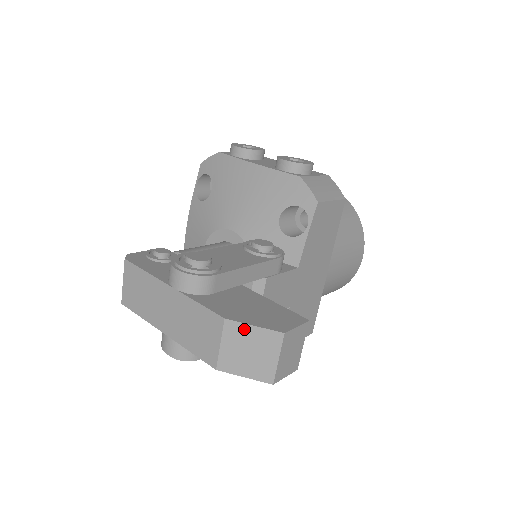
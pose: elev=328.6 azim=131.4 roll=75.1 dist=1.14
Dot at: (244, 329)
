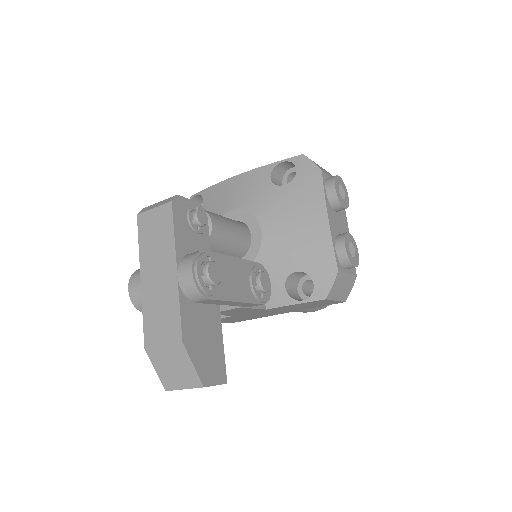
Dot at: (186, 358)
